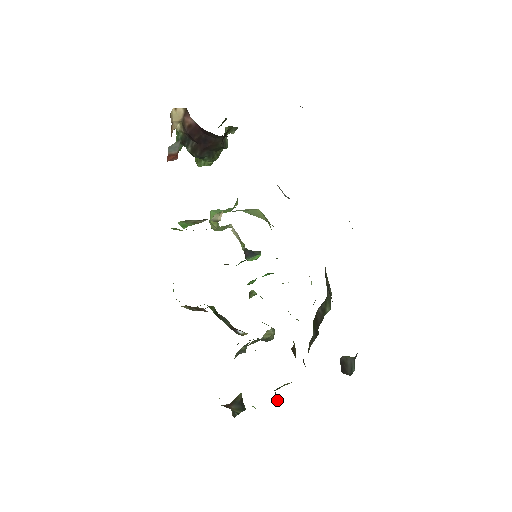
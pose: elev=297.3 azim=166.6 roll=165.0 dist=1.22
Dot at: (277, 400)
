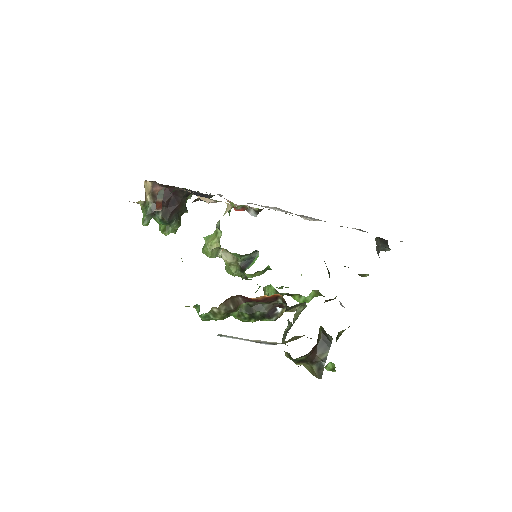
Dot at: occluded
